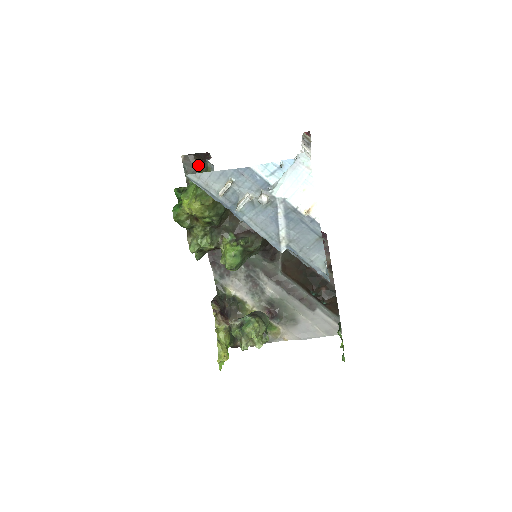
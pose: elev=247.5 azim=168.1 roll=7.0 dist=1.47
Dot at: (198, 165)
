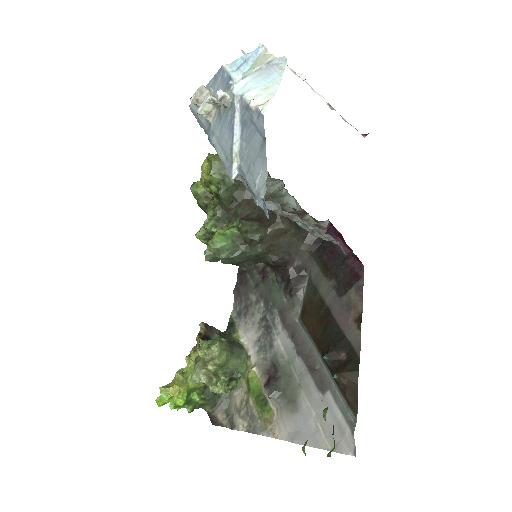
Dot at: occluded
